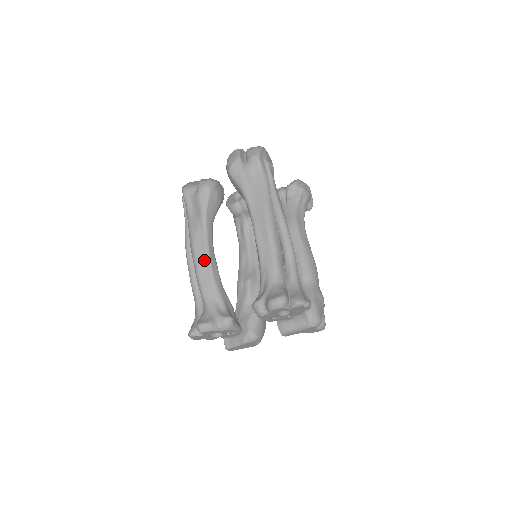
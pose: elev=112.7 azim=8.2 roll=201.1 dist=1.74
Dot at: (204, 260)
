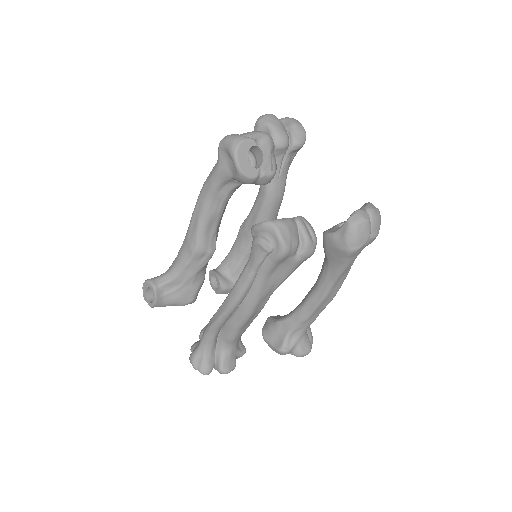
Dot at: (255, 316)
